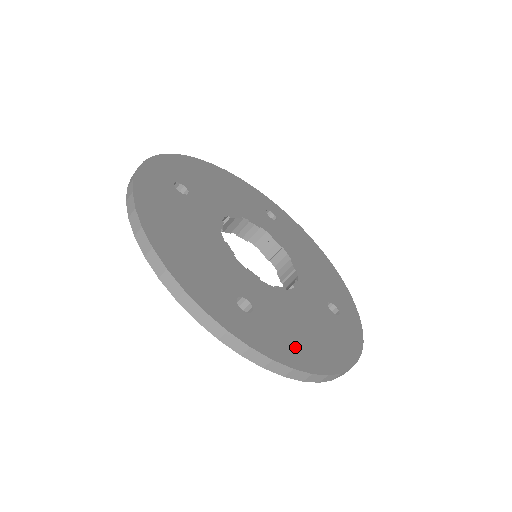
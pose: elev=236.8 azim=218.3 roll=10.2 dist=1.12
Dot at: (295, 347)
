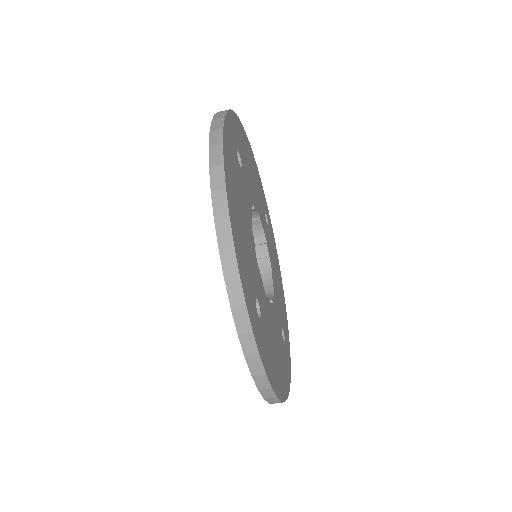
Dot at: (273, 365)
